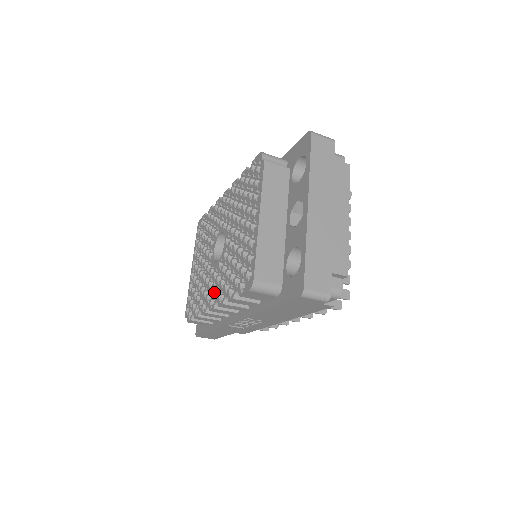
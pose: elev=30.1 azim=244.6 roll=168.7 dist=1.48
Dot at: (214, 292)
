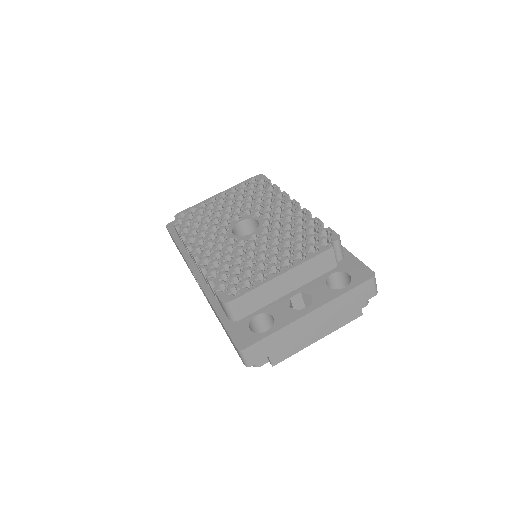
Dot at: (207, 248)
